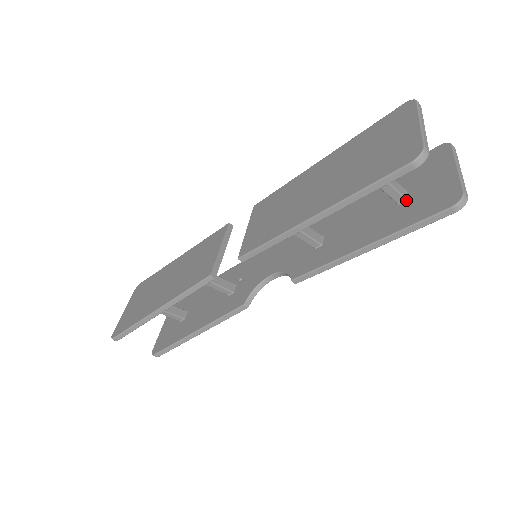
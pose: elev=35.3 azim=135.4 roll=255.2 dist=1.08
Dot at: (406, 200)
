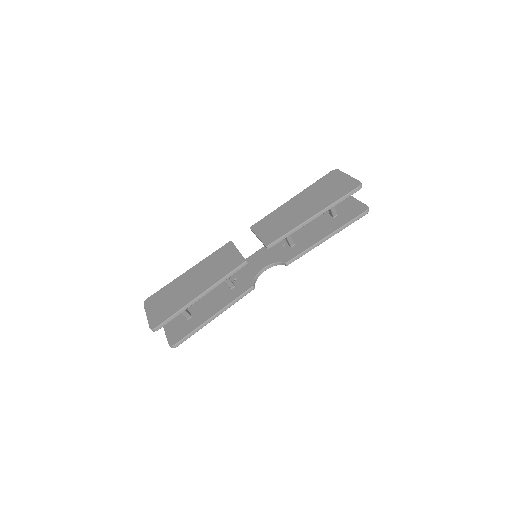
Dot at: (338, 215)
